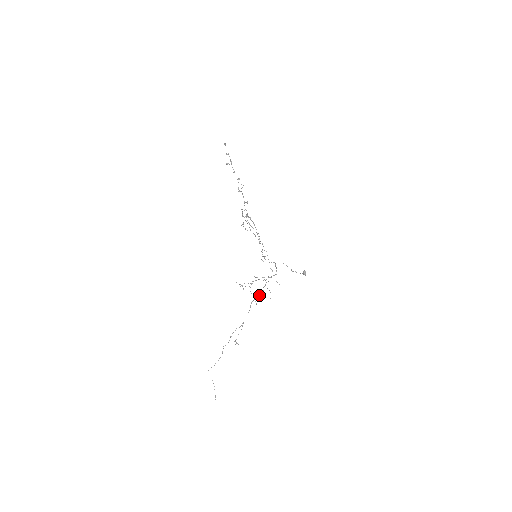
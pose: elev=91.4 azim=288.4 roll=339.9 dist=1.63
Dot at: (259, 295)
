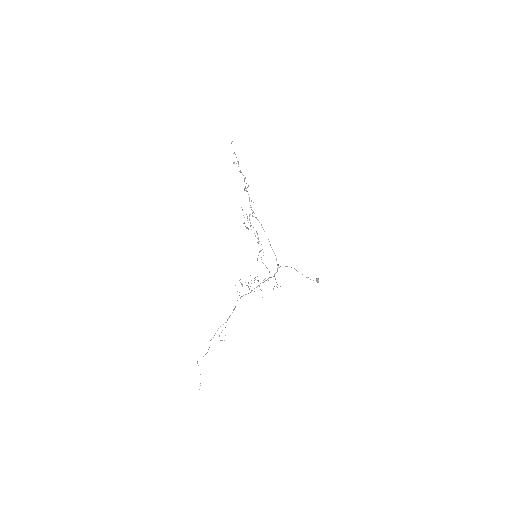
Dot at: (246, 294)
